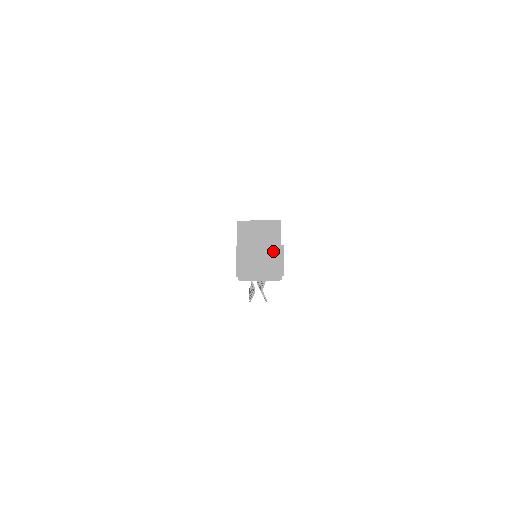
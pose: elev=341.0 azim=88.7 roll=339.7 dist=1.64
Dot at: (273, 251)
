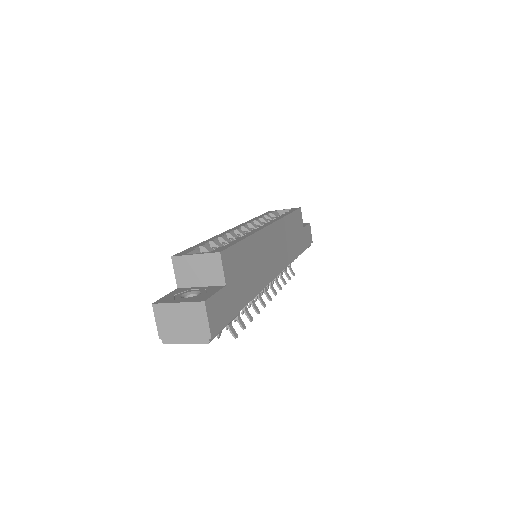
Dot at: (193, 309)
